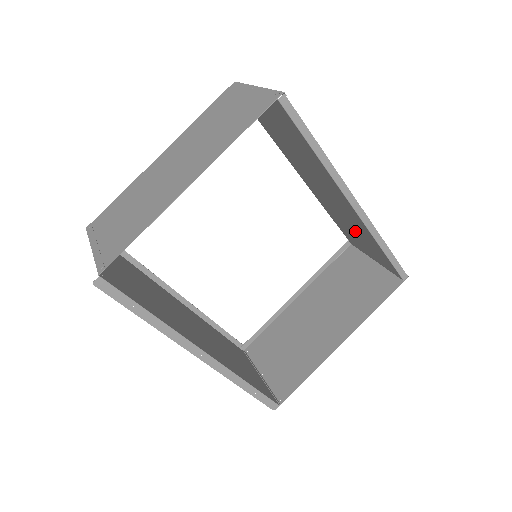
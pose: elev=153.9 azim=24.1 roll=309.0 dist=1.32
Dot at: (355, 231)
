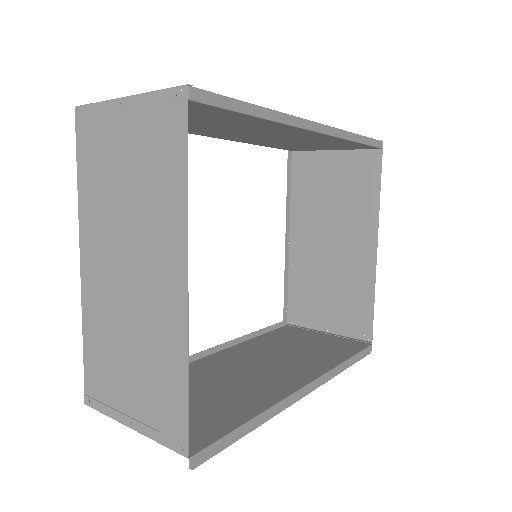
Dot at: (308, 143)
